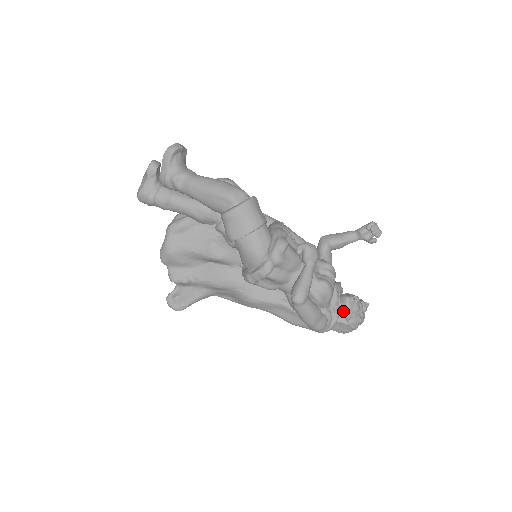
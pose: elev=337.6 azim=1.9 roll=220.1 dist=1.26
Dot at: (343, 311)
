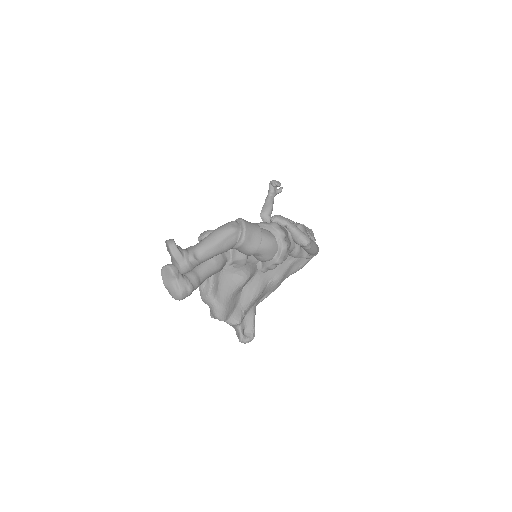
Dot at: occluded
